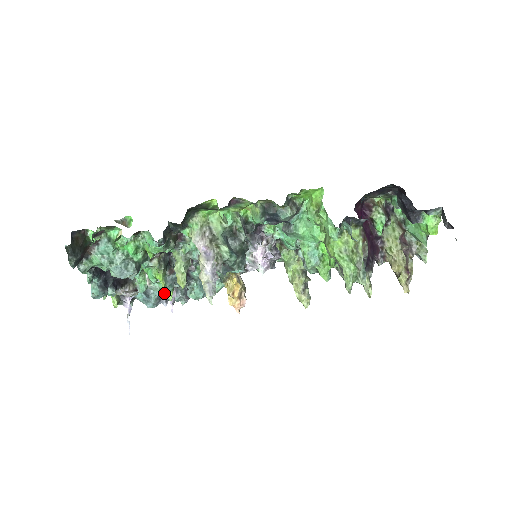
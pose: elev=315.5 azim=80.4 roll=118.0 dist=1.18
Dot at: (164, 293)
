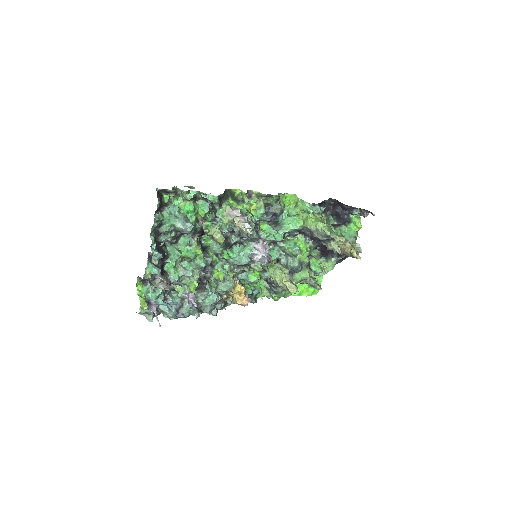
Dot at: (187, 294)
